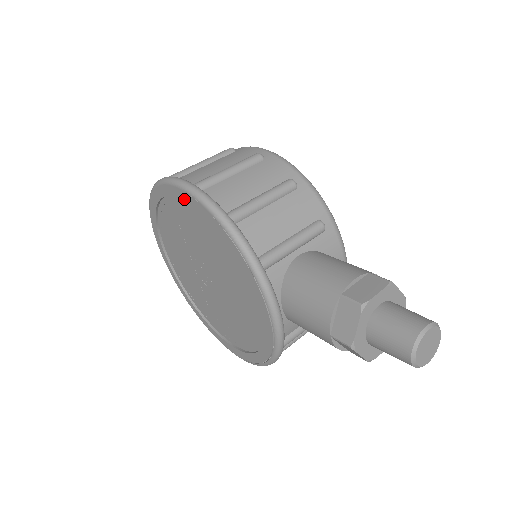
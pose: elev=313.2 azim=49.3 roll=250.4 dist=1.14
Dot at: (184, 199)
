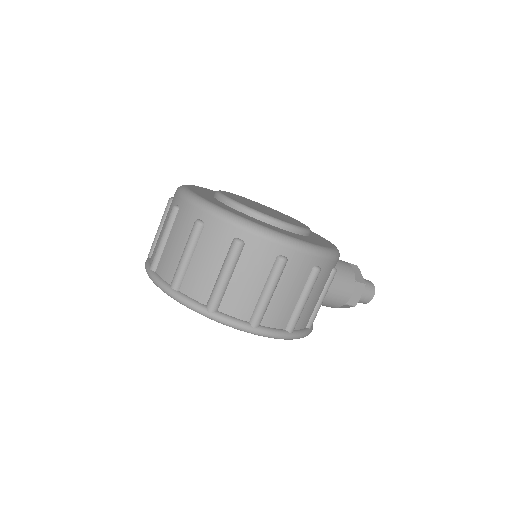
Dot at: occluded
